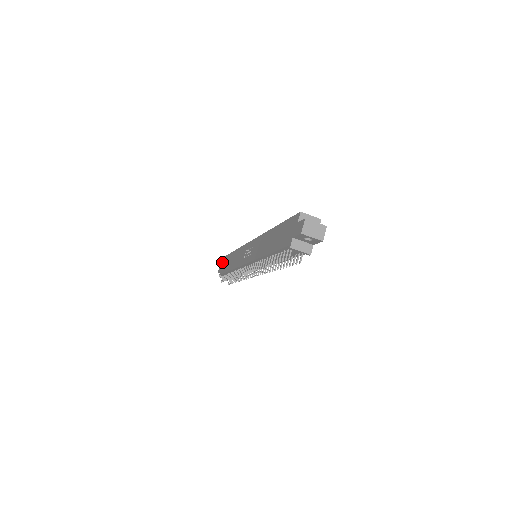
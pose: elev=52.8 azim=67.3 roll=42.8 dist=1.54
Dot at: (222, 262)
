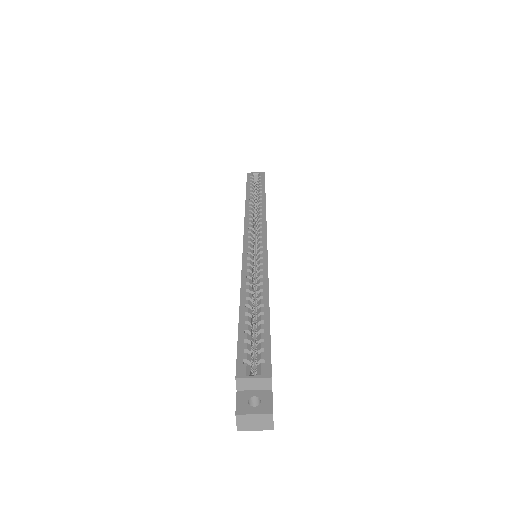
Dot at: occluded
